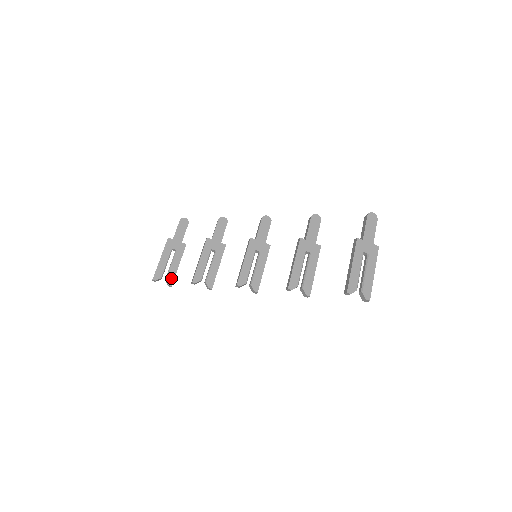
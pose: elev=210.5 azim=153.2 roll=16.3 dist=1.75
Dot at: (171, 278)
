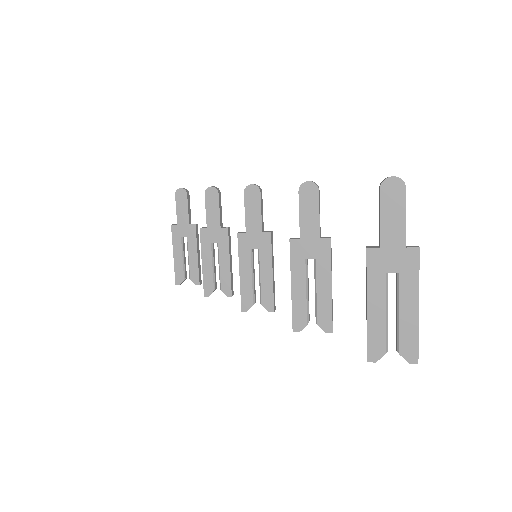
Dot at: (195, 276)
